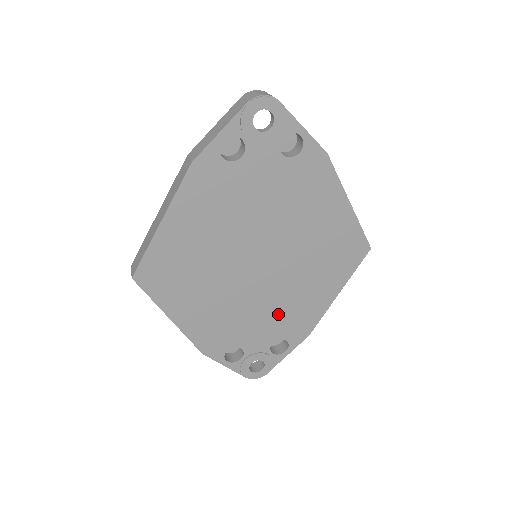
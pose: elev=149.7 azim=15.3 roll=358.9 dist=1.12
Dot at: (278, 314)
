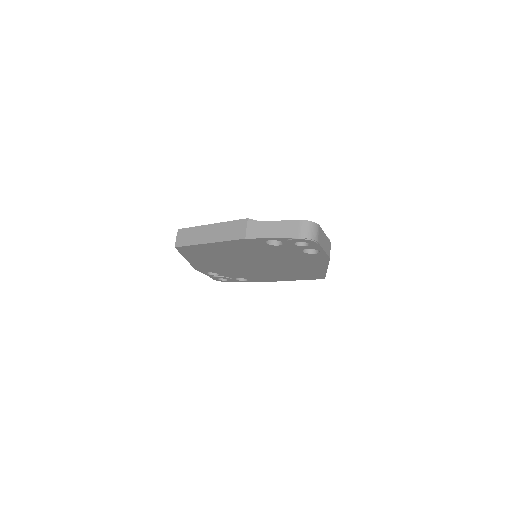
Dot at: (250, 274)
